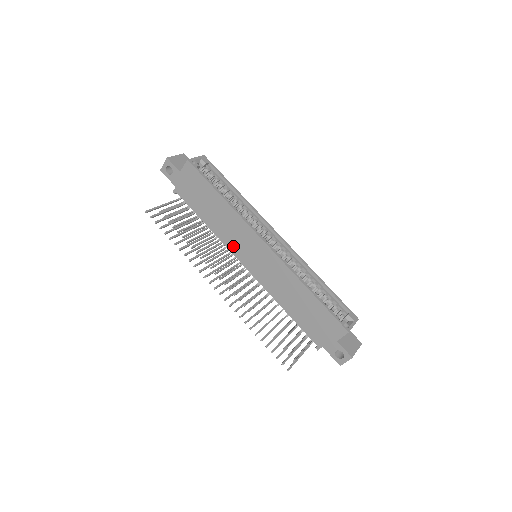
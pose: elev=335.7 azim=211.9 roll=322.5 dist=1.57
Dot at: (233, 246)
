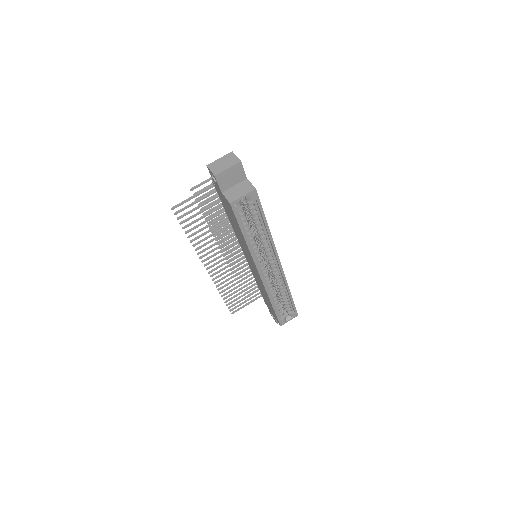
Dot at: (241, 245)
